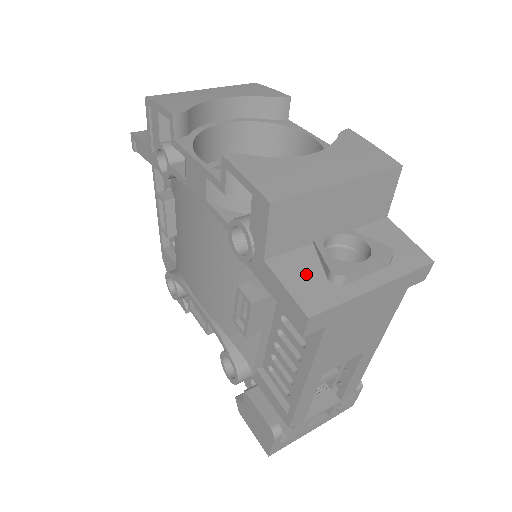
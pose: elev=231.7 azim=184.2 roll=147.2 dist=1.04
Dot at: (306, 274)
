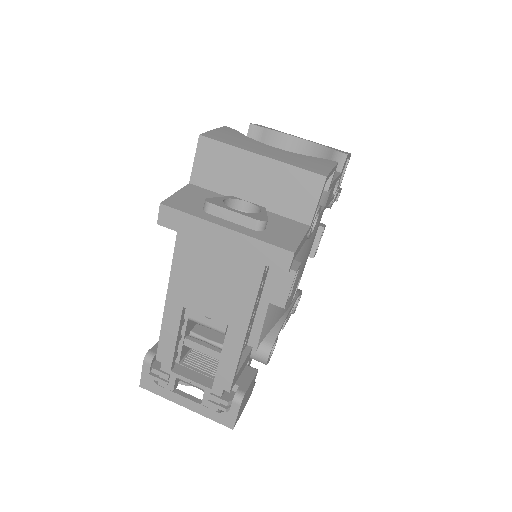
Dot at: (198, 198)
